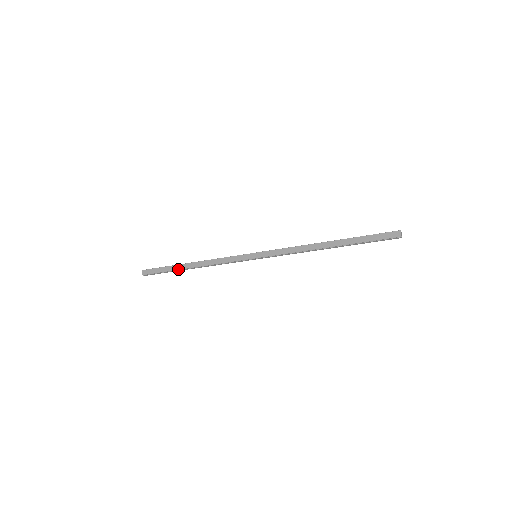
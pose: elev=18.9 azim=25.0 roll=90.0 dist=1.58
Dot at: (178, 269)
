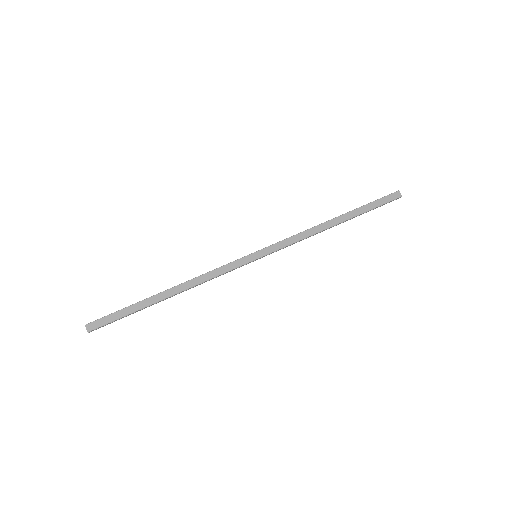
Dot at: (150, 304)
